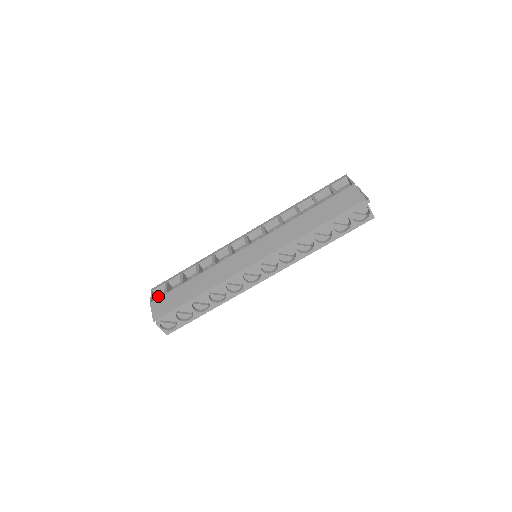
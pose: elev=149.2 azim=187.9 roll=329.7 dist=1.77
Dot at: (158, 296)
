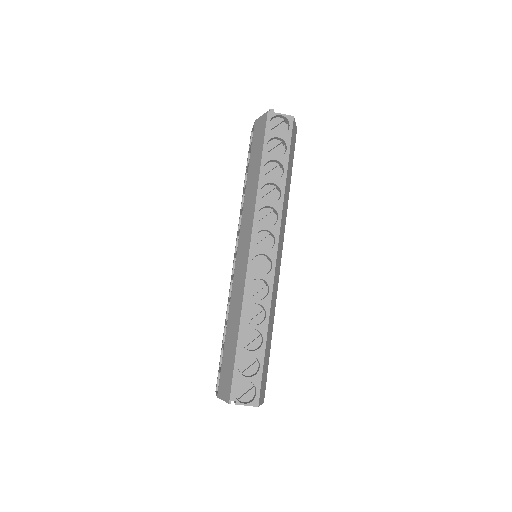
Dot at: occluded
